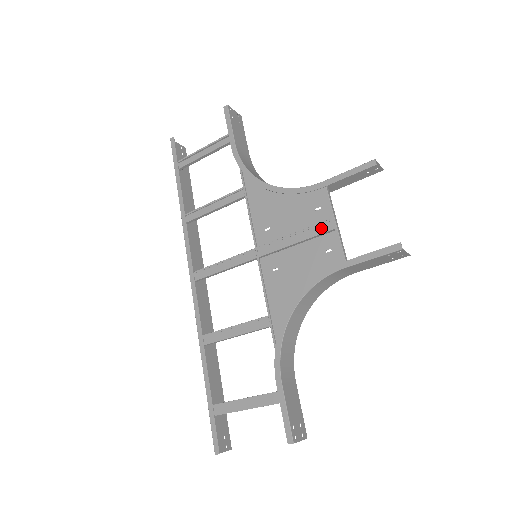
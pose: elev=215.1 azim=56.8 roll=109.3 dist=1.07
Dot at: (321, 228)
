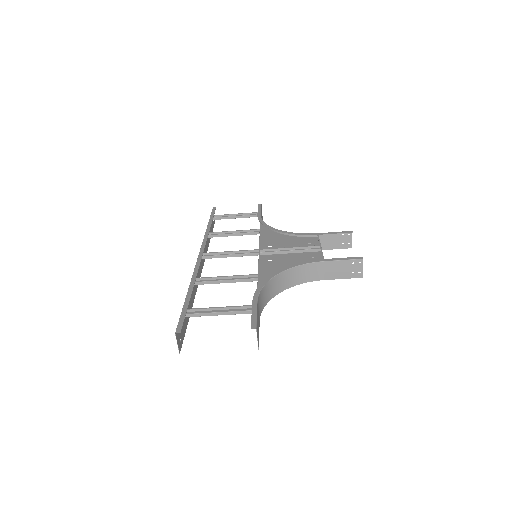
Dot at: (310, 249)
